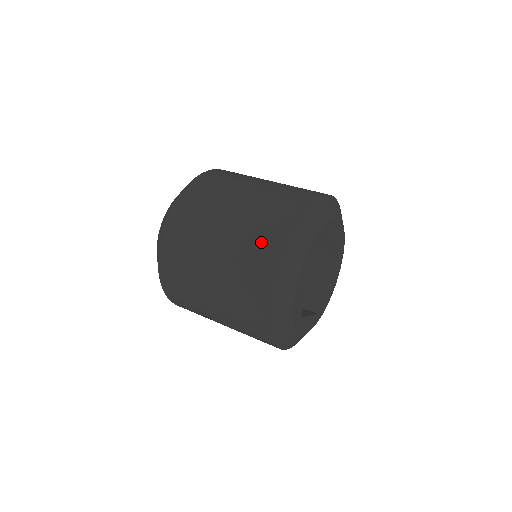
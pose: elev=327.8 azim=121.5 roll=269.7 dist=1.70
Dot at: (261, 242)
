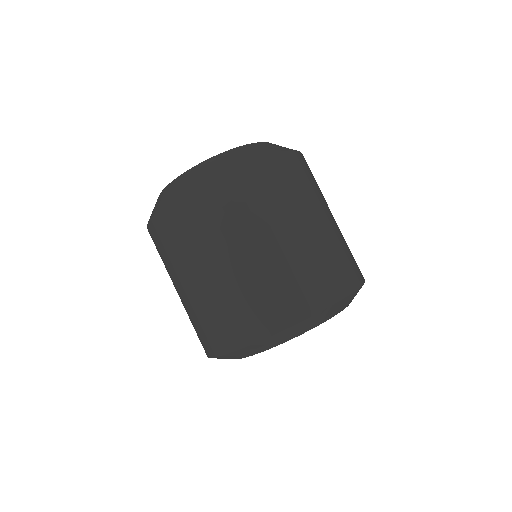
Dot at: (258, 307)
